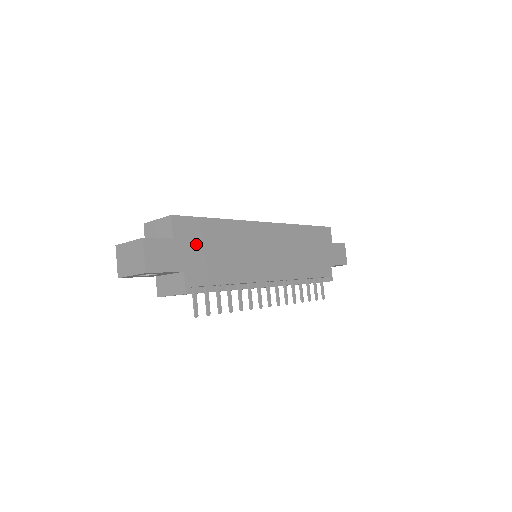
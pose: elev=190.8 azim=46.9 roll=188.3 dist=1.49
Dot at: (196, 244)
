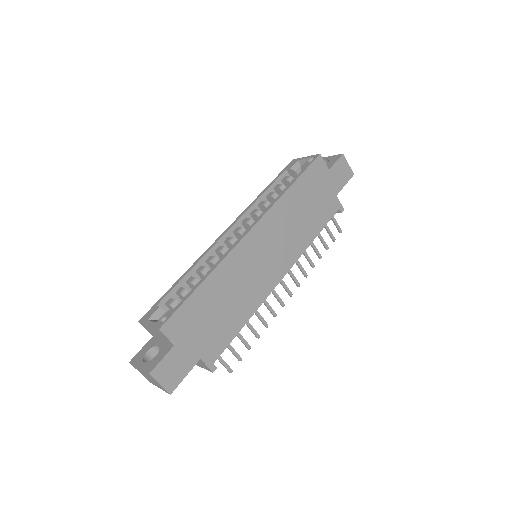
Dot at: (196, 327)
